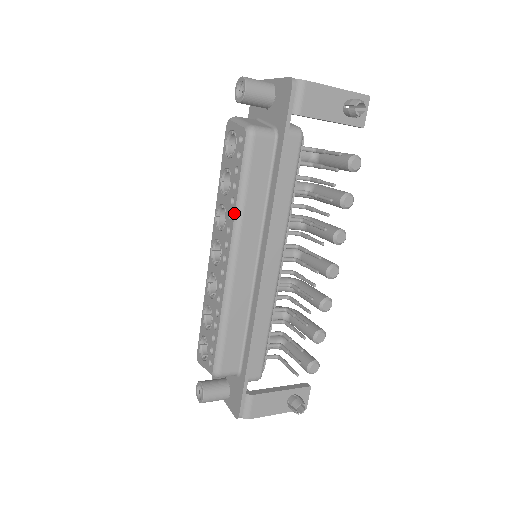
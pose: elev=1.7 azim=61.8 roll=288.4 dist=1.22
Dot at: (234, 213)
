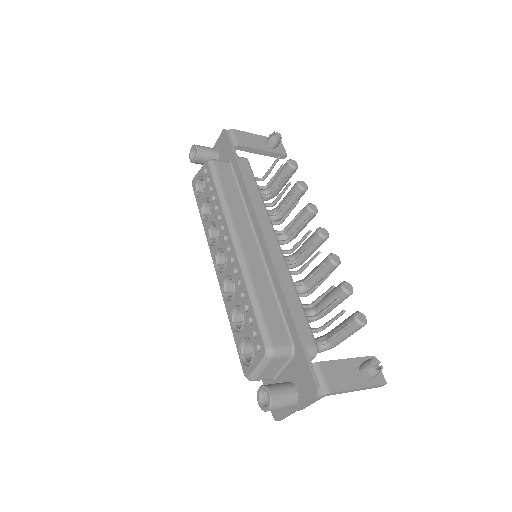
Dot at: (221, 210)
